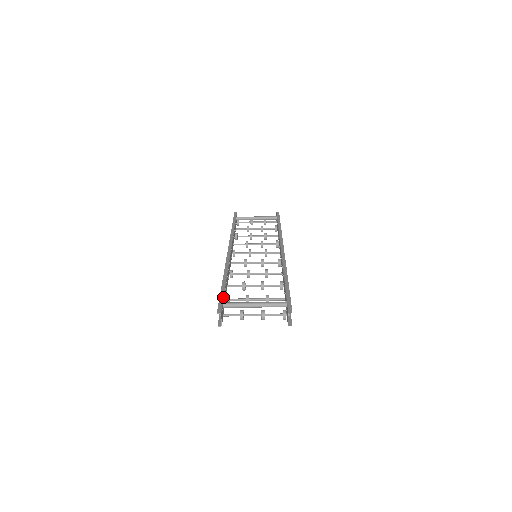
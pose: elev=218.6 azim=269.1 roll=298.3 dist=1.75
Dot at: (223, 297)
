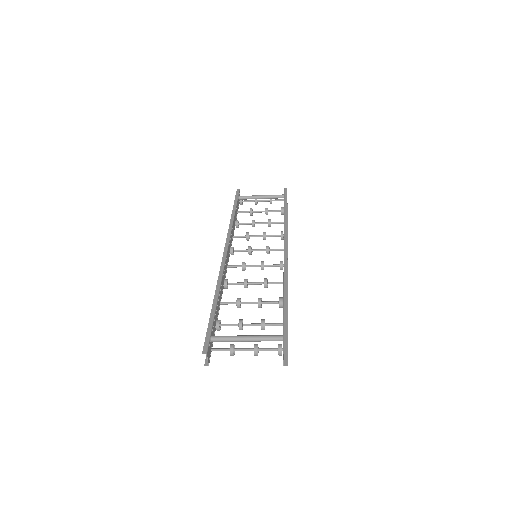
Dot at: (211, 327)
